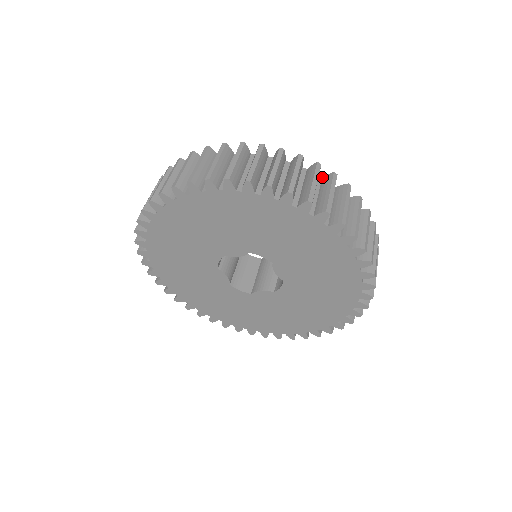
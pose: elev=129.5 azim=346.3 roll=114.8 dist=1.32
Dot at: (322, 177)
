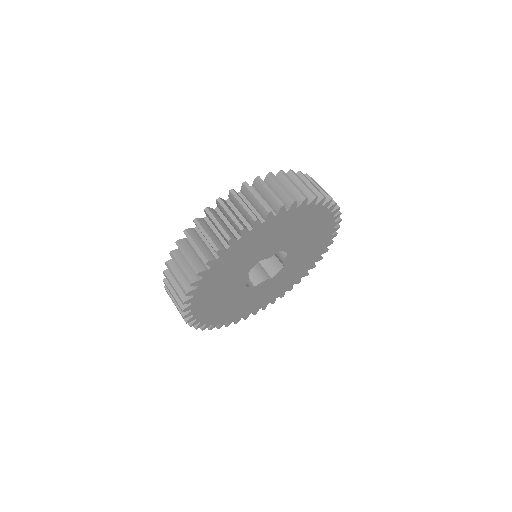
Dot at: occluded
